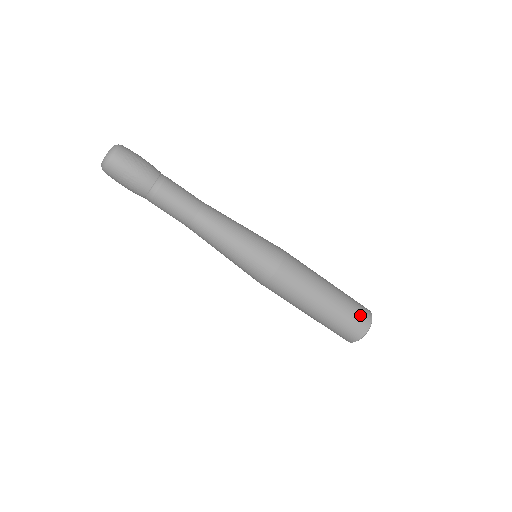
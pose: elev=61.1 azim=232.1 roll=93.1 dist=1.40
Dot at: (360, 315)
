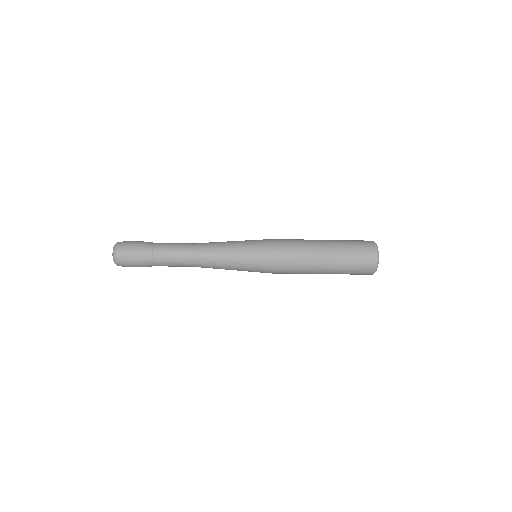
Dot at: (361, 272)
